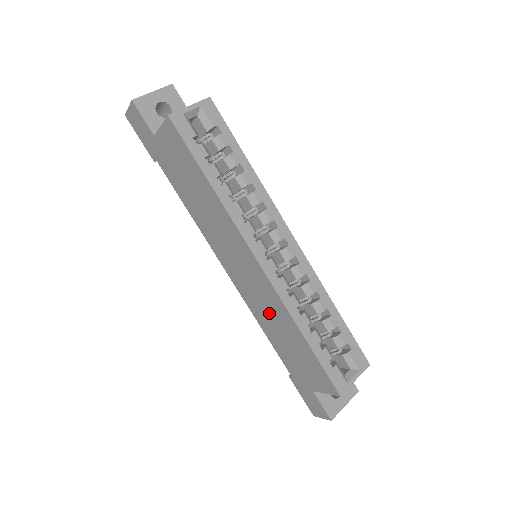
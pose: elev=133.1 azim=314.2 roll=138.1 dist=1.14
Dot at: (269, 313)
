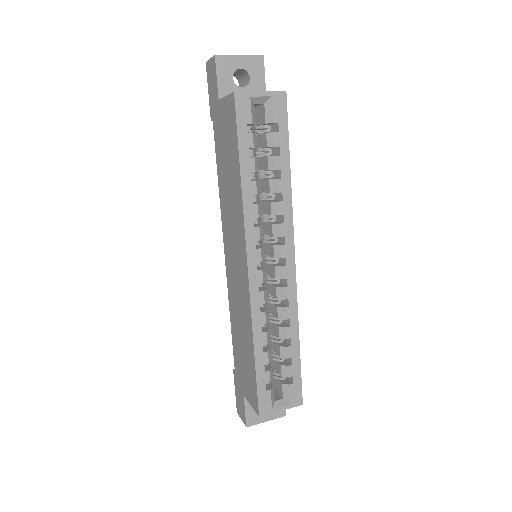
Dot at: (239, 312)
